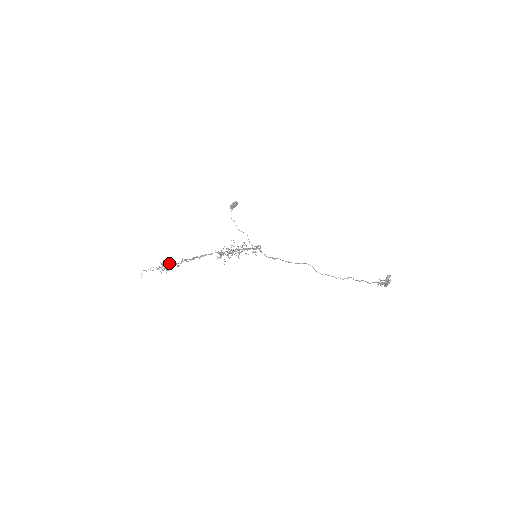
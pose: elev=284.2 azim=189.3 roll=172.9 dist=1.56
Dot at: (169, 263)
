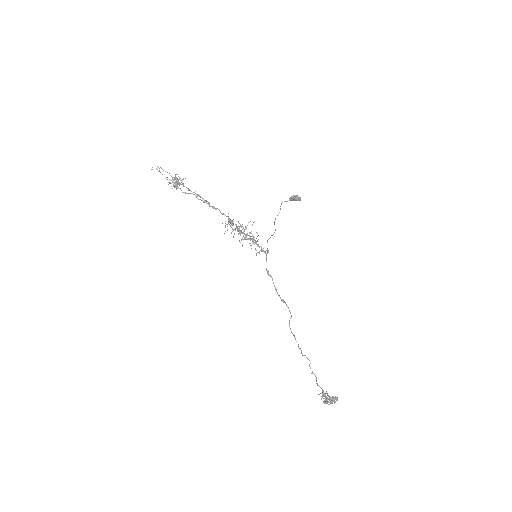
Dot at: occluded
